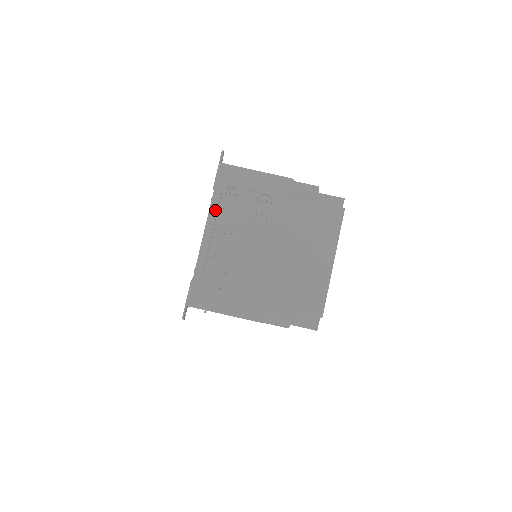
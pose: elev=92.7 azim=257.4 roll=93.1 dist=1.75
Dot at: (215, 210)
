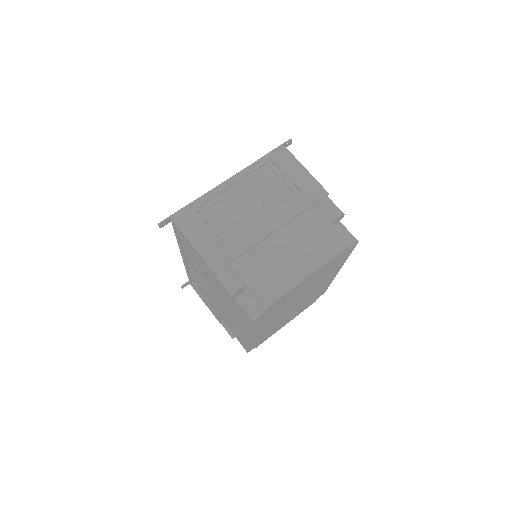
Dot at: (251, 170)
